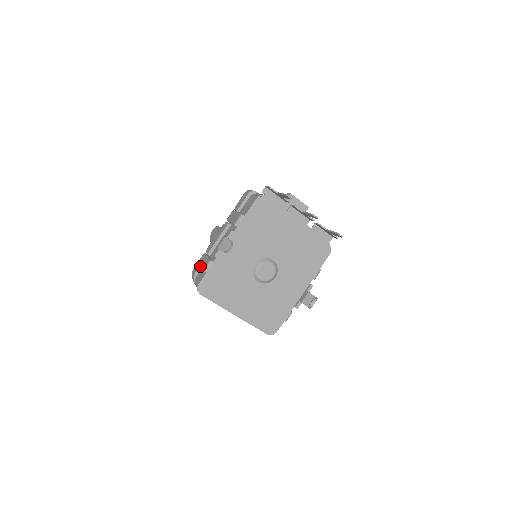
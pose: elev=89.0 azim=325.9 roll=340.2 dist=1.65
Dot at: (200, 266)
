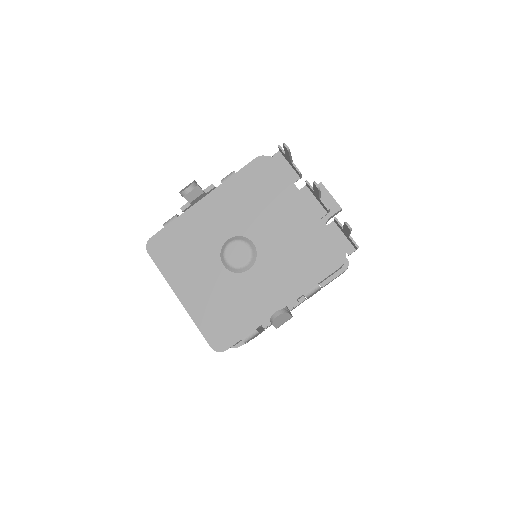
Dot at: occluded
